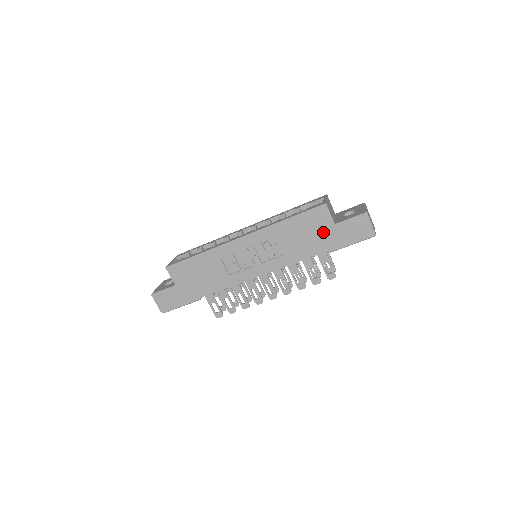
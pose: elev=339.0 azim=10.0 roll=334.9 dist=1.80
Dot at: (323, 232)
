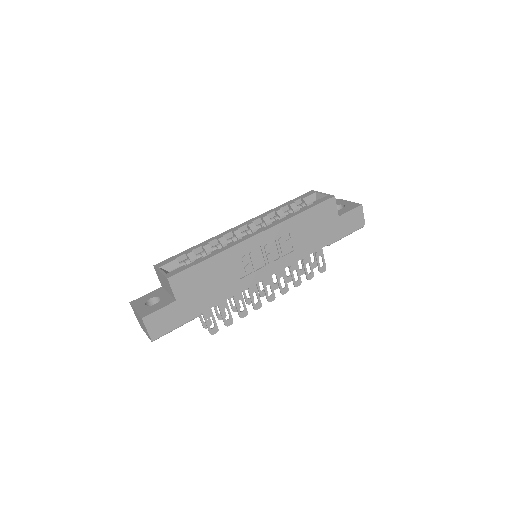
Dot at: (329, 225)
